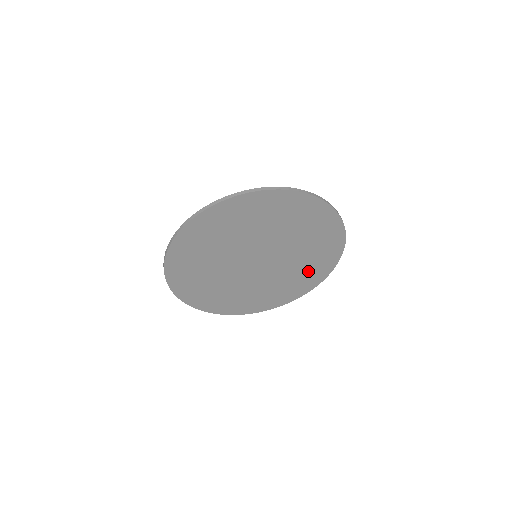
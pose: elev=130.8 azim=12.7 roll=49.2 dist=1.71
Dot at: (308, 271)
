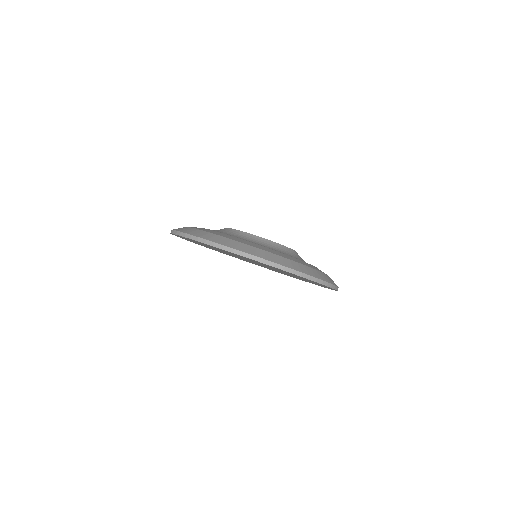
Dot at: occluded
